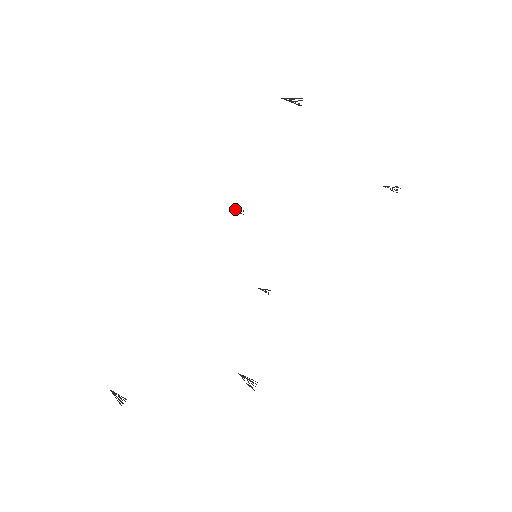
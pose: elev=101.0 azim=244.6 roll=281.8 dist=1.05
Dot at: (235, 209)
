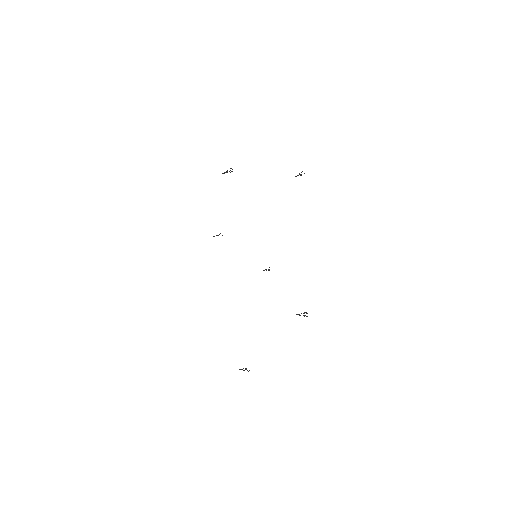
Dot at: occluded
